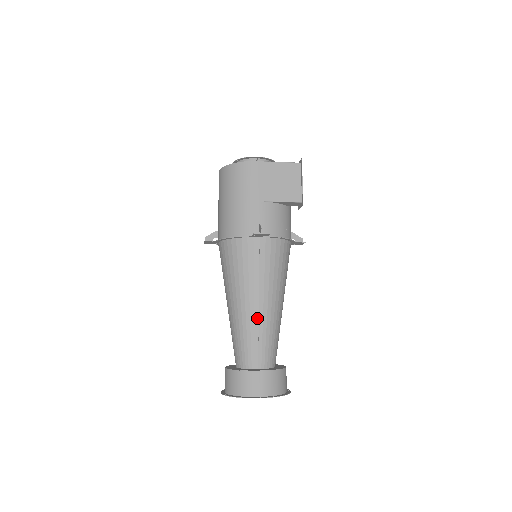
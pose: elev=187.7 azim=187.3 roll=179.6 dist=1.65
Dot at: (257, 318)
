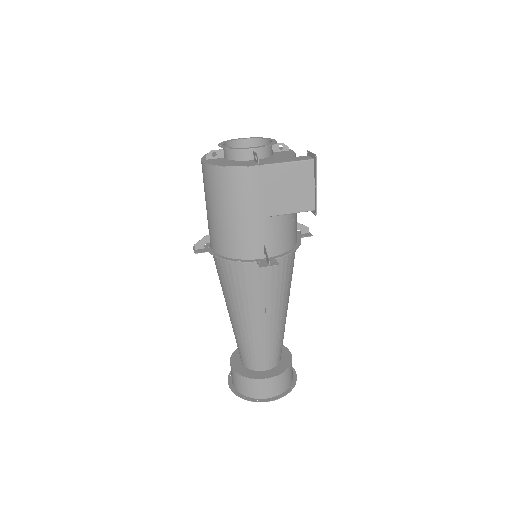
Dot at: (264, 332)
